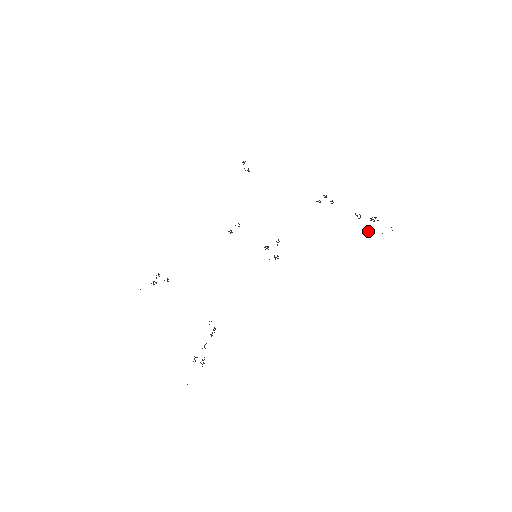
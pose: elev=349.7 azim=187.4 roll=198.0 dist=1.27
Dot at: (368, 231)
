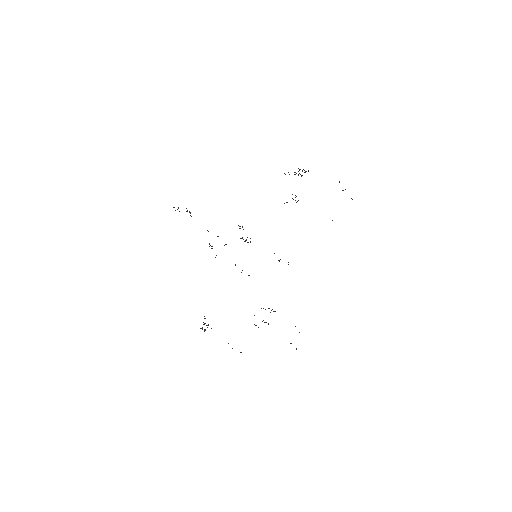
Dot at: occluded
